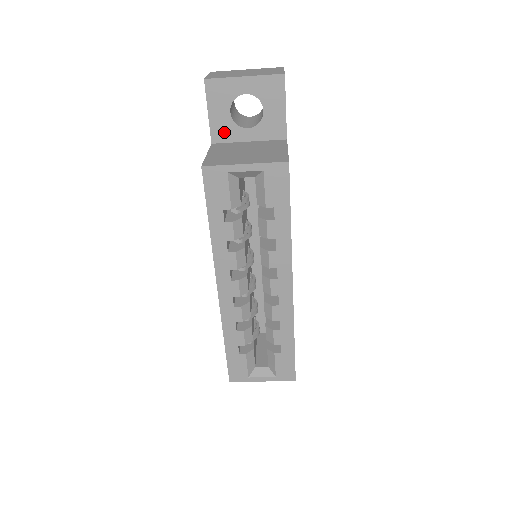
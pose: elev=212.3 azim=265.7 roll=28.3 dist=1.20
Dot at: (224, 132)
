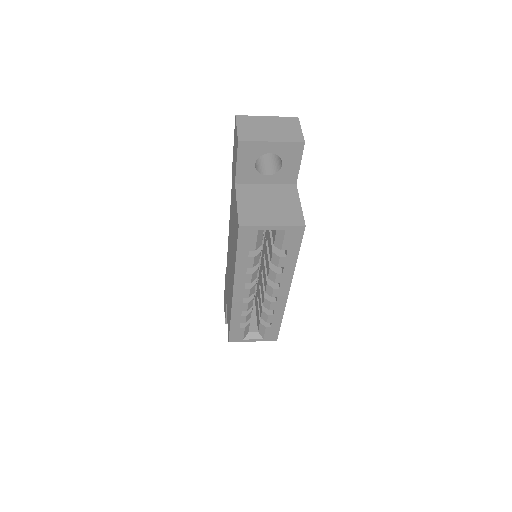
Dot at: (247, 176)
